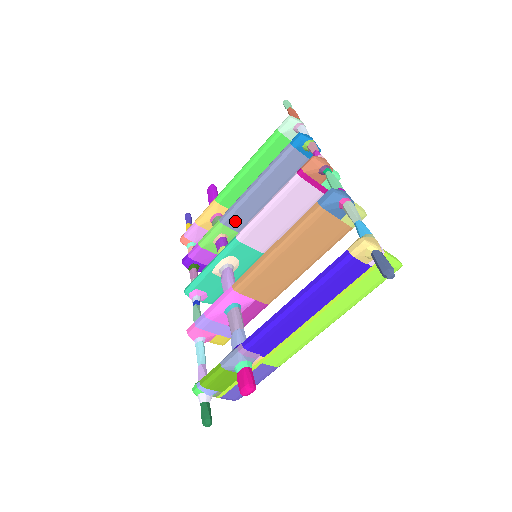
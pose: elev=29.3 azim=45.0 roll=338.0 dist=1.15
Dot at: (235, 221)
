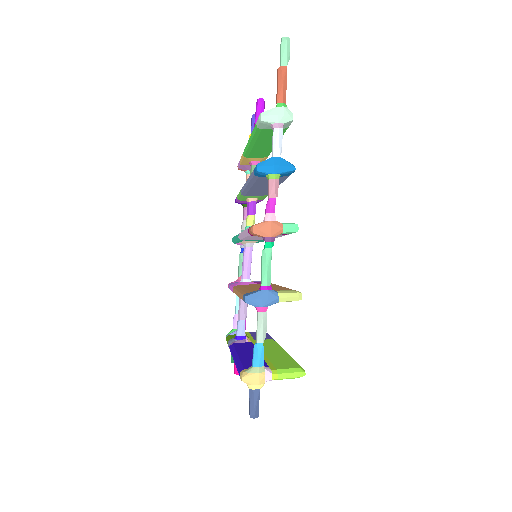
Dot at: (253, 194)
